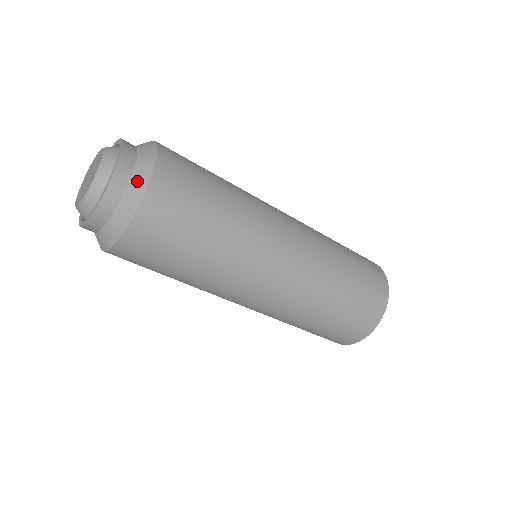
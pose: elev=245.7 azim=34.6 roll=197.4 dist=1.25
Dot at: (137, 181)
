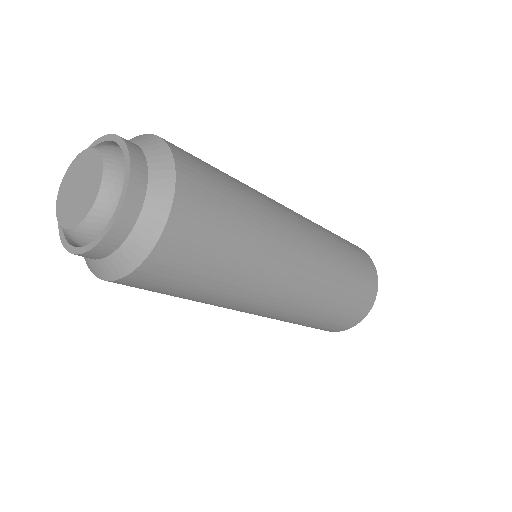
Dot at: (156, 155)
